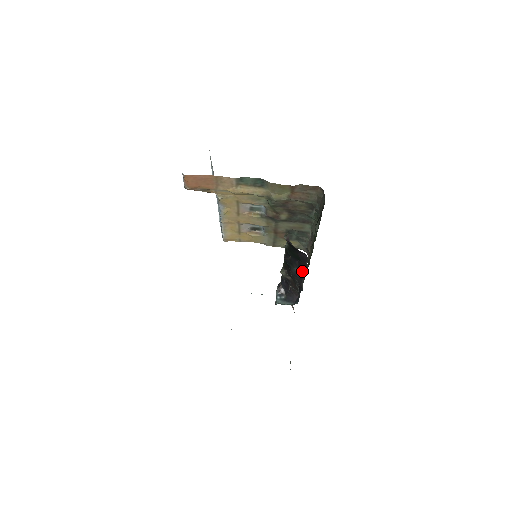
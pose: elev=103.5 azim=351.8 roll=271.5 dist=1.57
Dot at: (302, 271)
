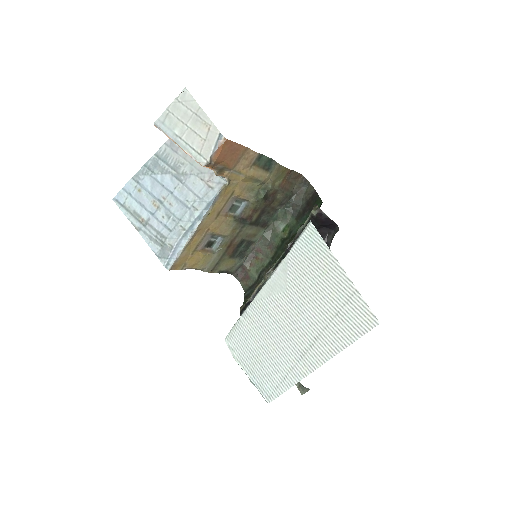
Dot at: occluded
